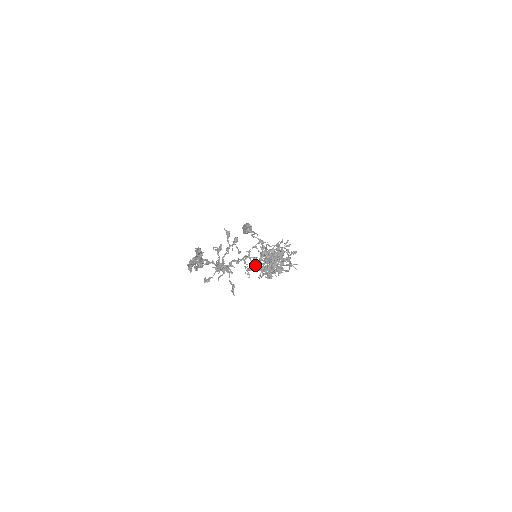
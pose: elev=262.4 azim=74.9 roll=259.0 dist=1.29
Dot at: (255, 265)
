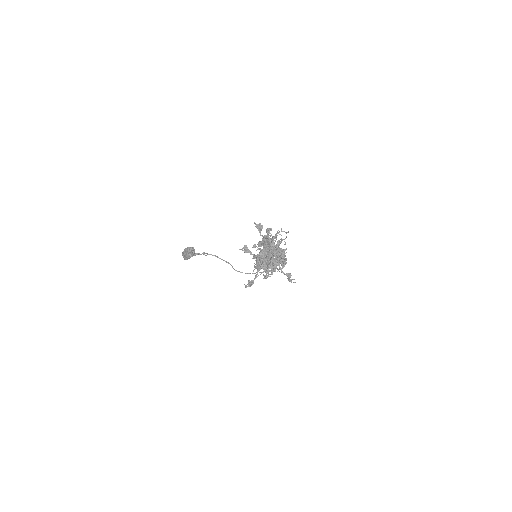
Dot at: occluded
